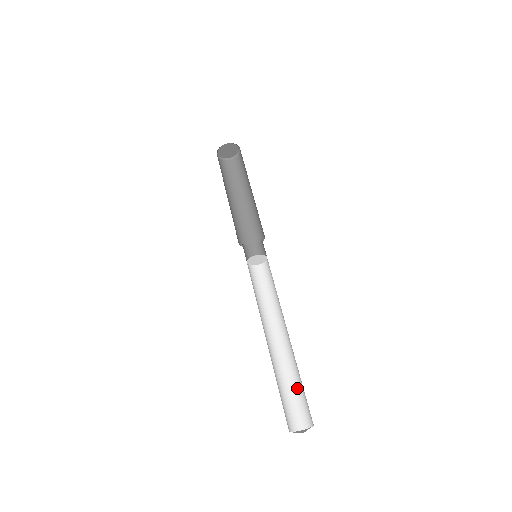
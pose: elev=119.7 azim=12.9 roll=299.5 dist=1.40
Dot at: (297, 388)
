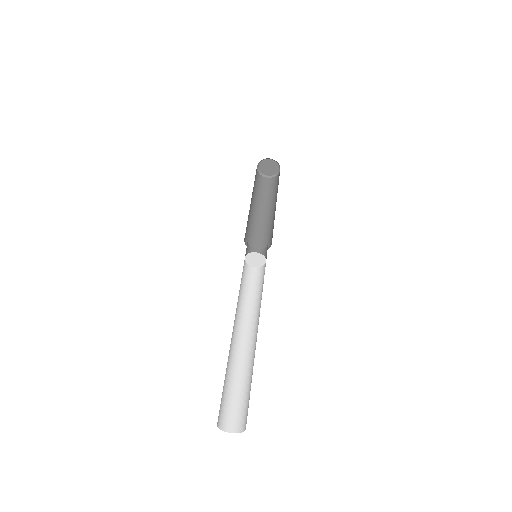
Dot at: (236, 389)
